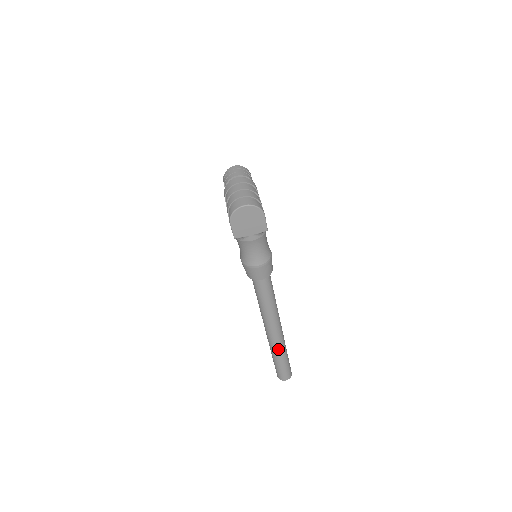
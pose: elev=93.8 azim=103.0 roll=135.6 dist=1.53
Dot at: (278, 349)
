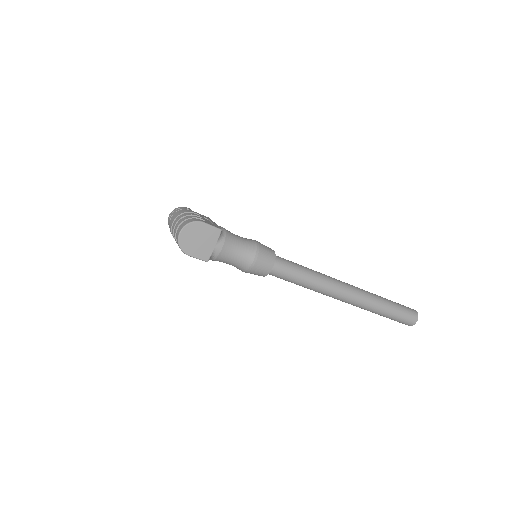
Dot at: (370, 304)
